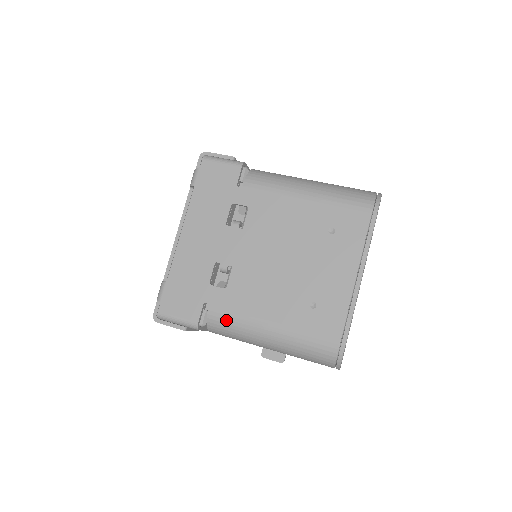
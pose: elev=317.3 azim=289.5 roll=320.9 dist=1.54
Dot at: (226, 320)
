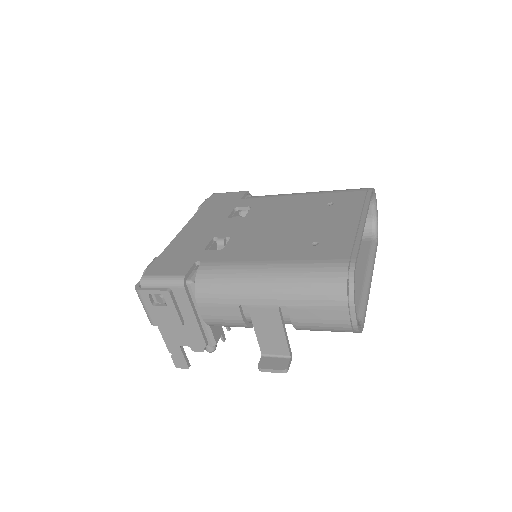
Dot at: (218, 270)
